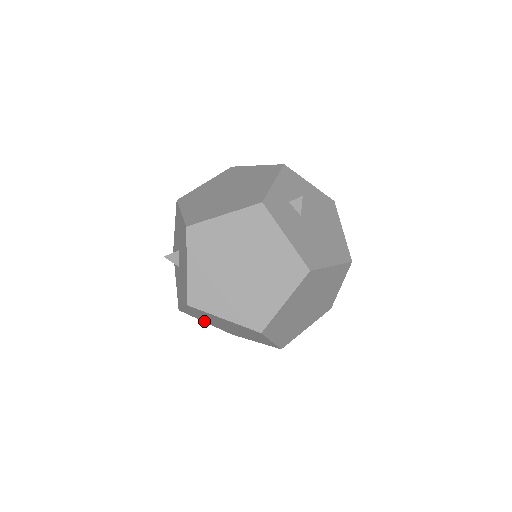
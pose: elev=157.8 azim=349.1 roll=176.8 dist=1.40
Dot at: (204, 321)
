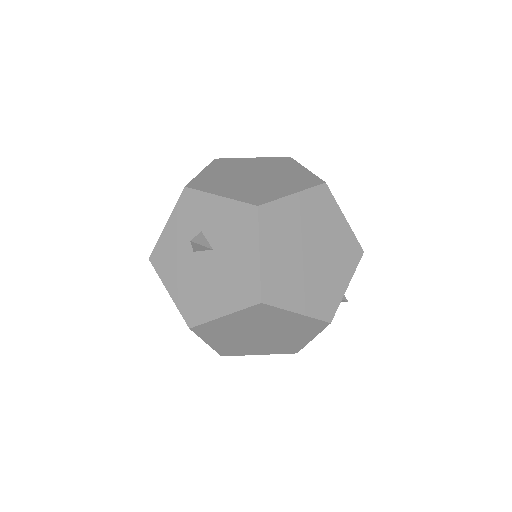
Dot at: occluded
